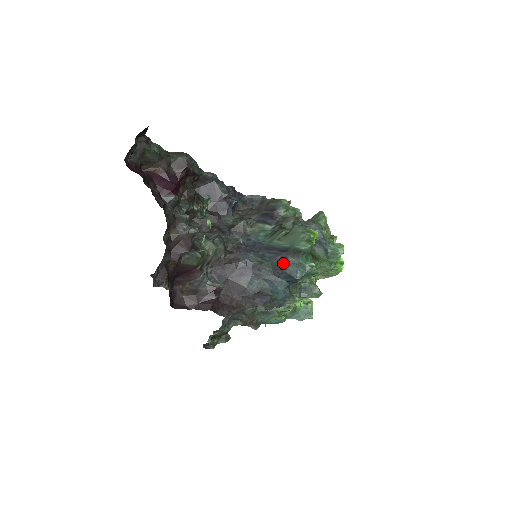
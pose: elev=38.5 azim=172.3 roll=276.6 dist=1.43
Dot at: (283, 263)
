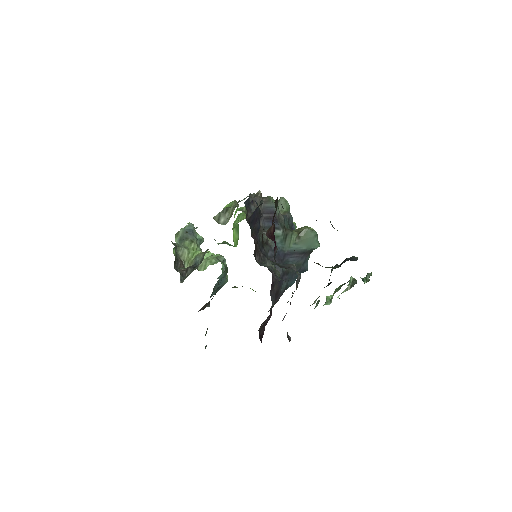
Dot at: (302, 263)
